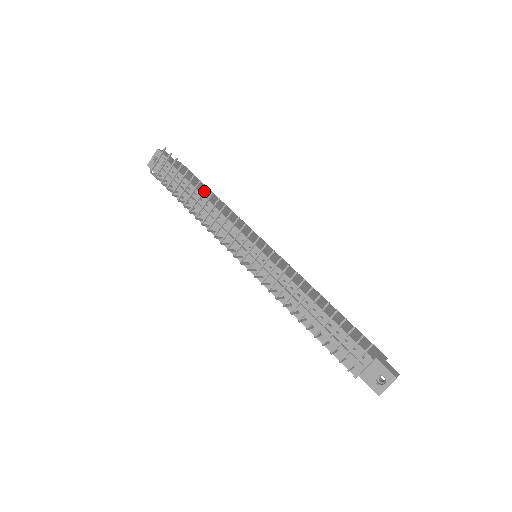
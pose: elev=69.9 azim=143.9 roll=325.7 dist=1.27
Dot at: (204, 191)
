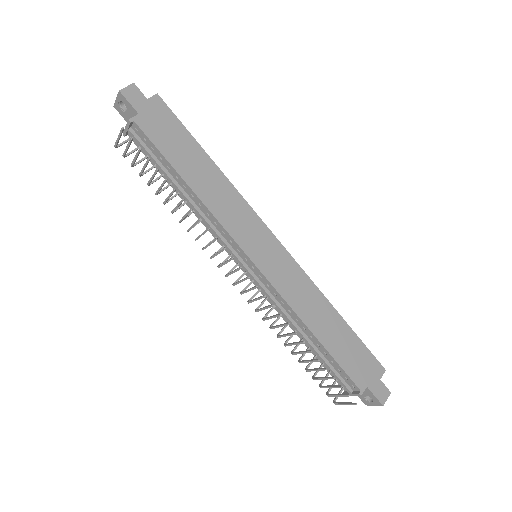
Dot at: occluded
